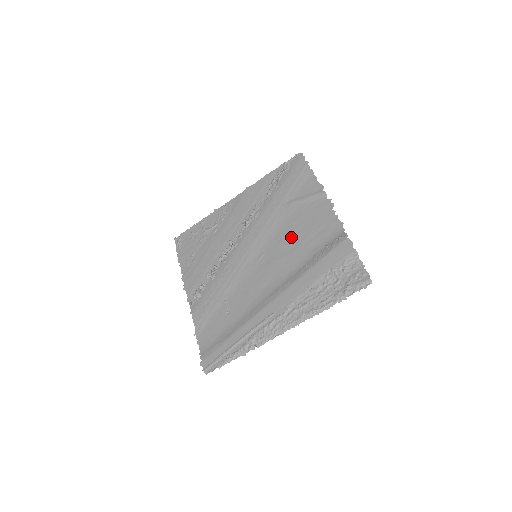
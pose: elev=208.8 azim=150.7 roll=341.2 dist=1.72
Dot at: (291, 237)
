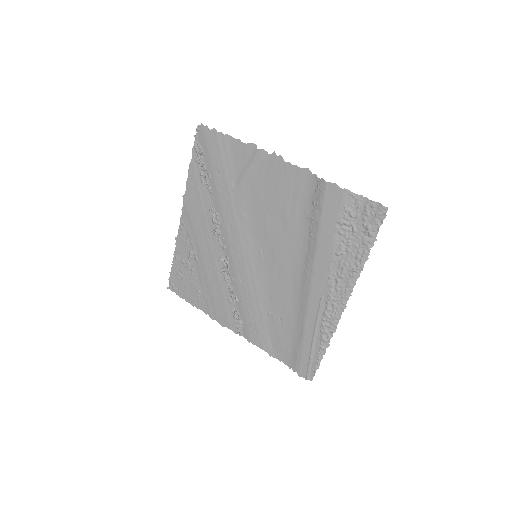
Dot at: (271, 216)
